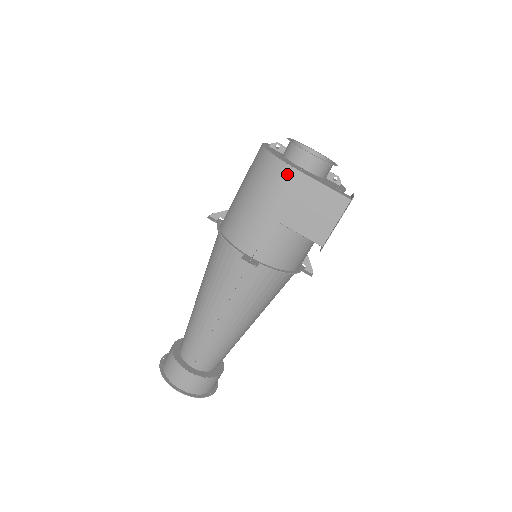
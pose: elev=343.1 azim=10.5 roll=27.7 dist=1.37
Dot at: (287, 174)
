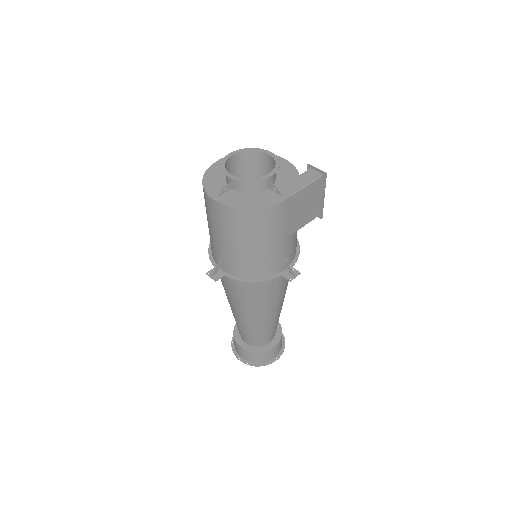
Dot at: (279, 210)
